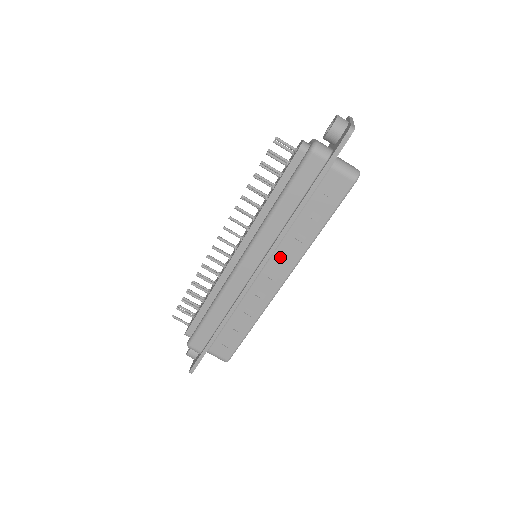
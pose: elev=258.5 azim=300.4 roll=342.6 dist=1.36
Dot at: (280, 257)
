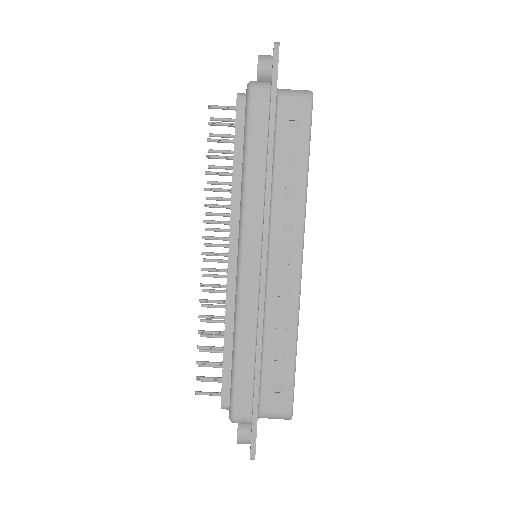
Dot at: (281, 230)
